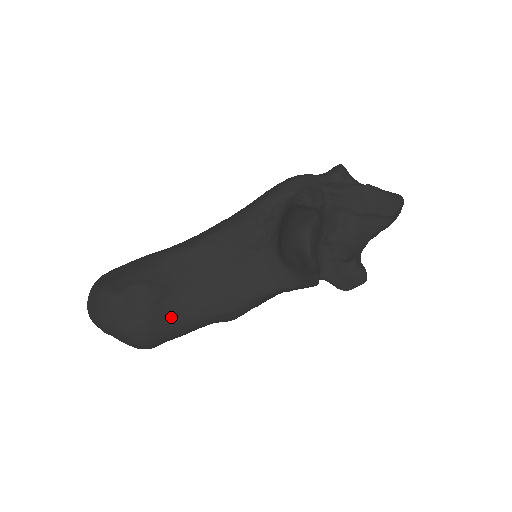
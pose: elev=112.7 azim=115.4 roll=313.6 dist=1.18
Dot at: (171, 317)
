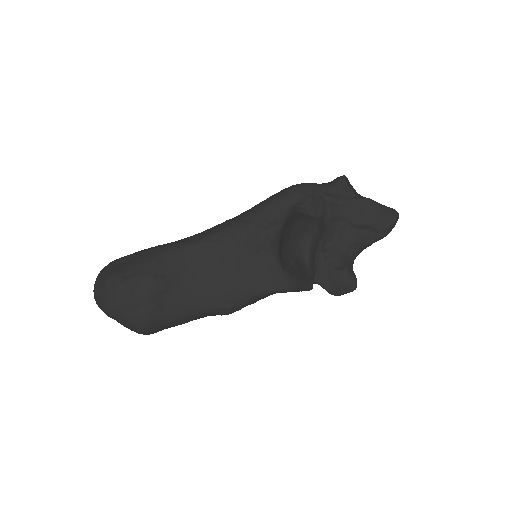
Dot at: (172, 308)
